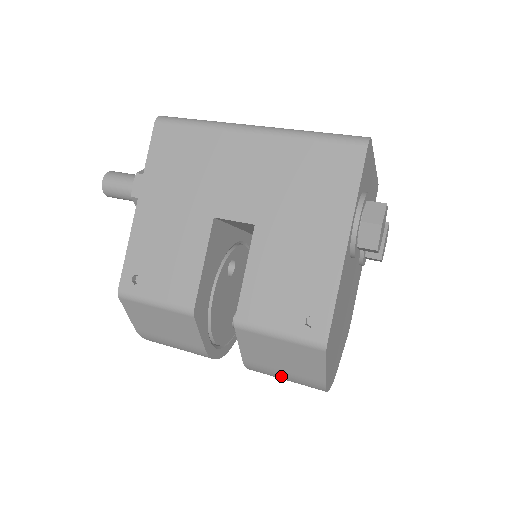
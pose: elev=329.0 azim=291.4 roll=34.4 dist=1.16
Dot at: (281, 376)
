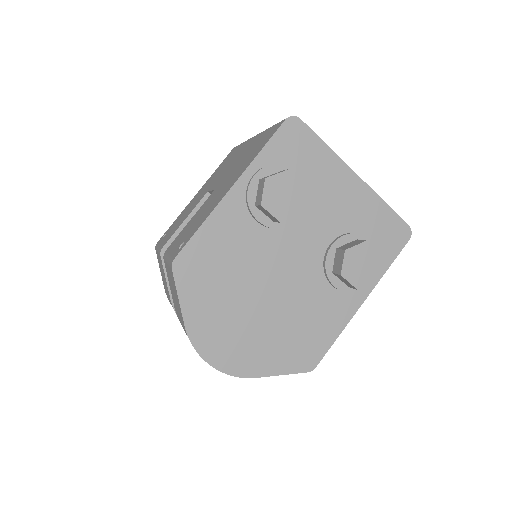
Dot at: (183, 328)
